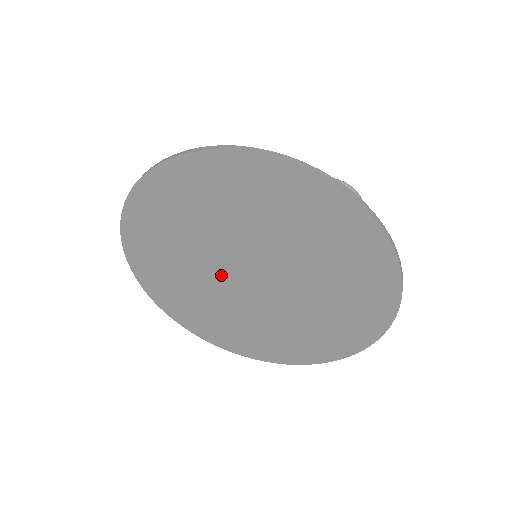
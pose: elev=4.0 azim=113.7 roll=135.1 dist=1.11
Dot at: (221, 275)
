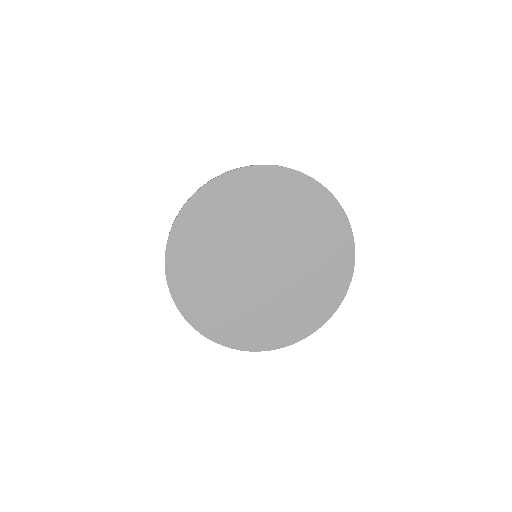
Dot at: (244, 252)
